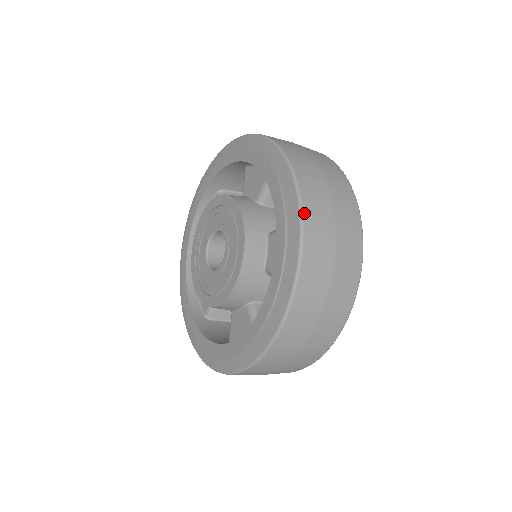
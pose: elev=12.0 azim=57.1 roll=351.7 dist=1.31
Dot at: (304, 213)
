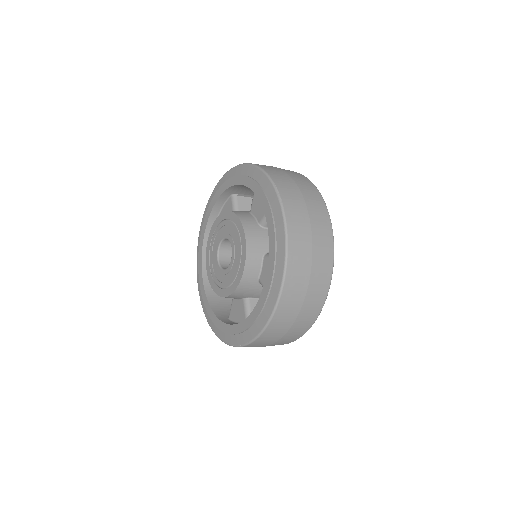
Dot at: (256, 165)
